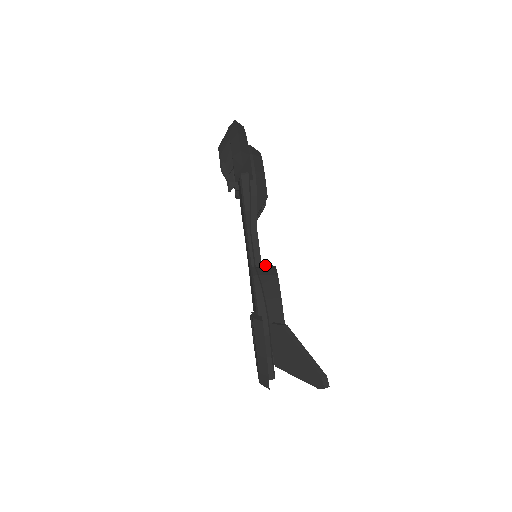
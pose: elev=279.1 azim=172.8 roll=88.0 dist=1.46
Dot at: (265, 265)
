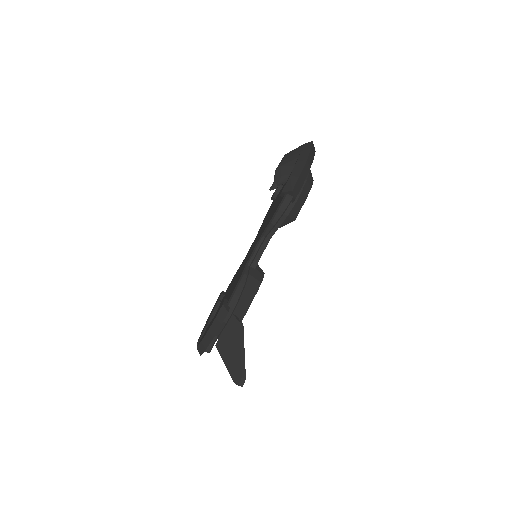
Dot at: (258, 268)
